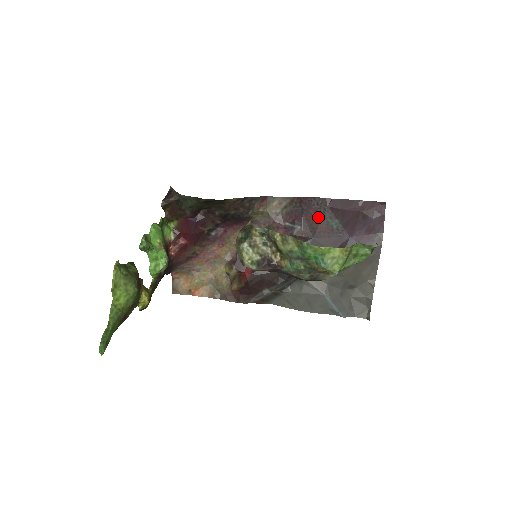
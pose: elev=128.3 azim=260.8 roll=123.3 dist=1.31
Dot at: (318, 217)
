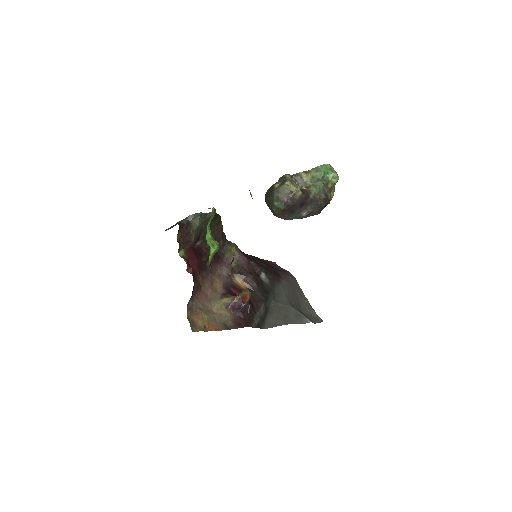
Dot at: (255, 261)
